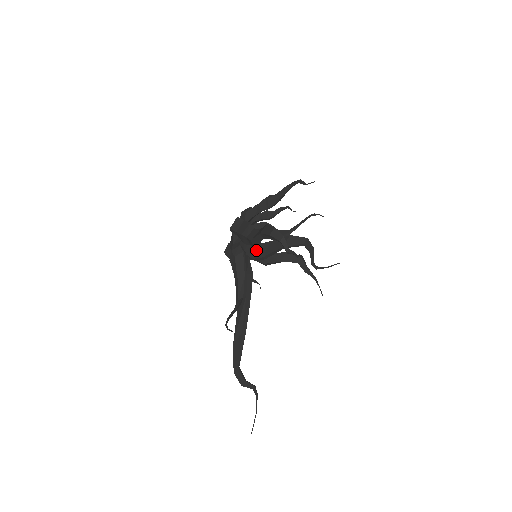
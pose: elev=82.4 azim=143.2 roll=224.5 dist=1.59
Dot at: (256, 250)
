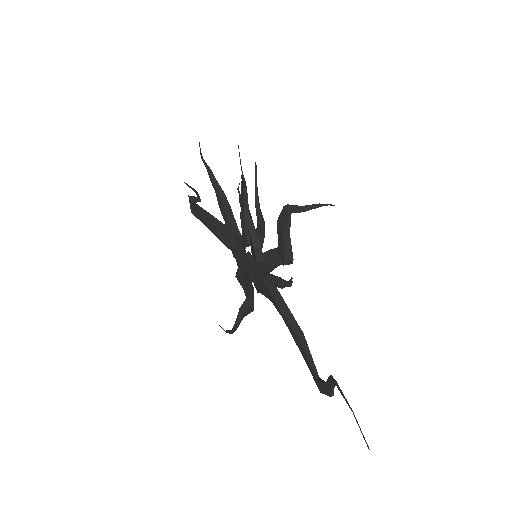
Dot at: (253, 252)
